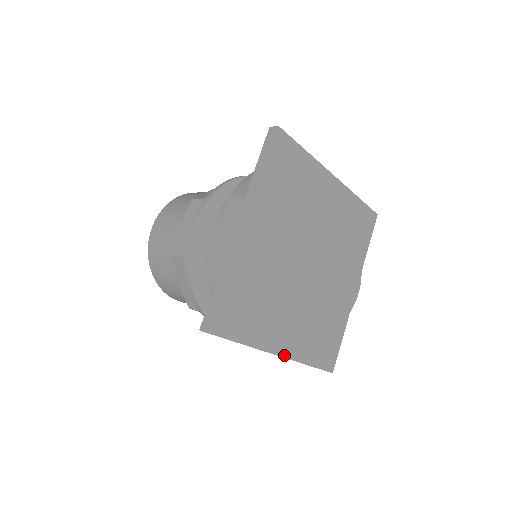
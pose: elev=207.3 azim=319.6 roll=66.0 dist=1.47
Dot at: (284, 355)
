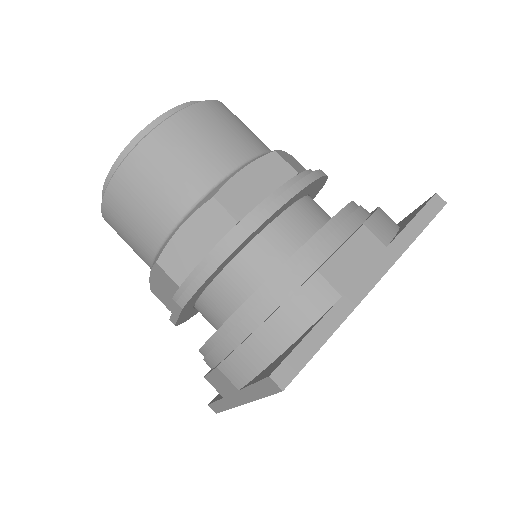
Dot at: occluded
